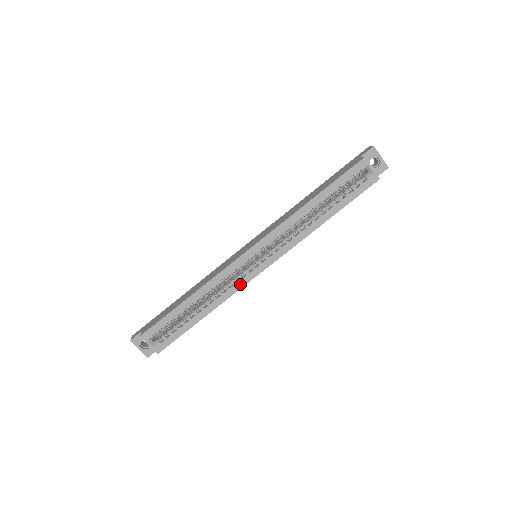
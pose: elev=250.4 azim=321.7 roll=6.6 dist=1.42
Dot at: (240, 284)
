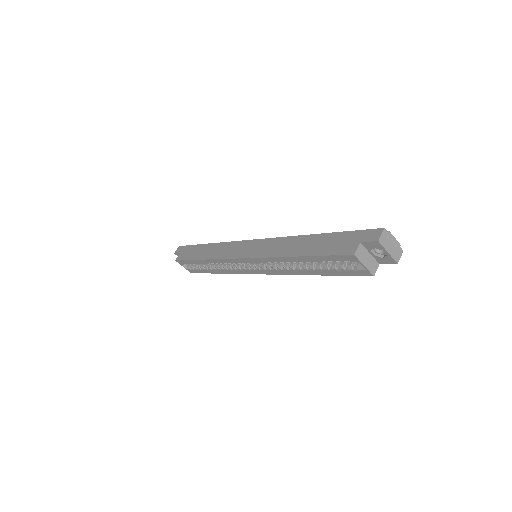
Dot at: (239, 272)
